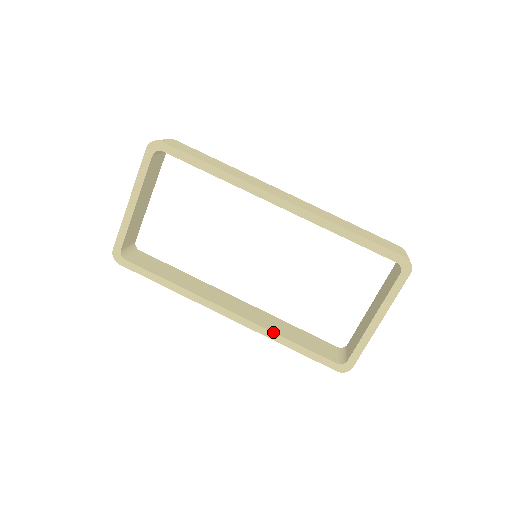
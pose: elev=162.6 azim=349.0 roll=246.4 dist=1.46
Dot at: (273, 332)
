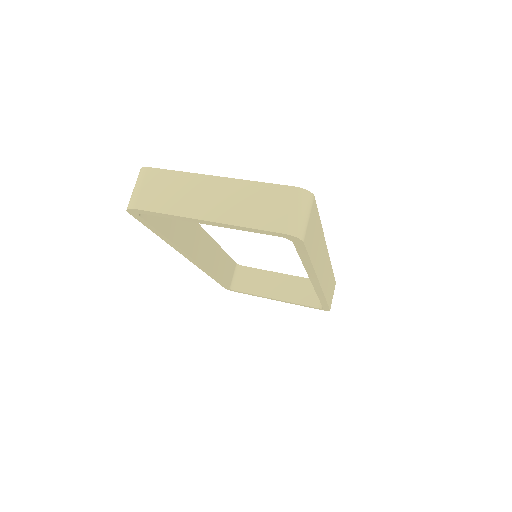
Dot at: (212, 274)
